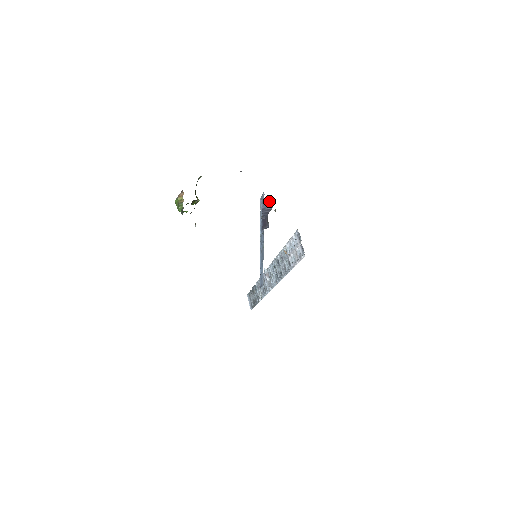
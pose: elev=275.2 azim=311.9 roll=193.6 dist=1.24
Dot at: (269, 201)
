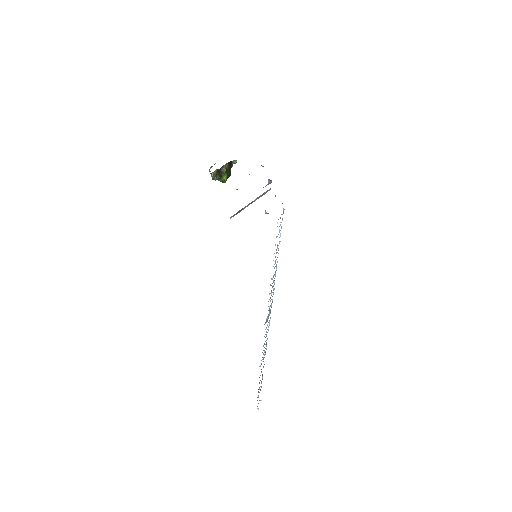
Dot at: (271, 181)
